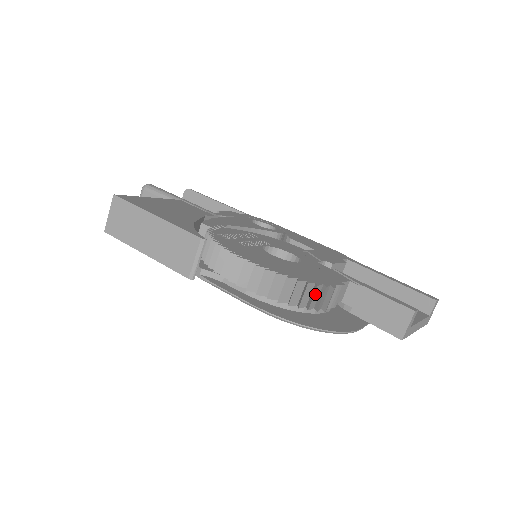
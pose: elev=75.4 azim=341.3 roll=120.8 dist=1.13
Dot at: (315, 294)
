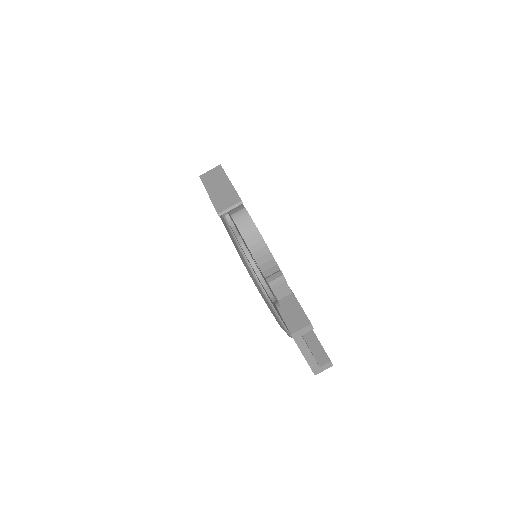
Dot at: (269, 262)
